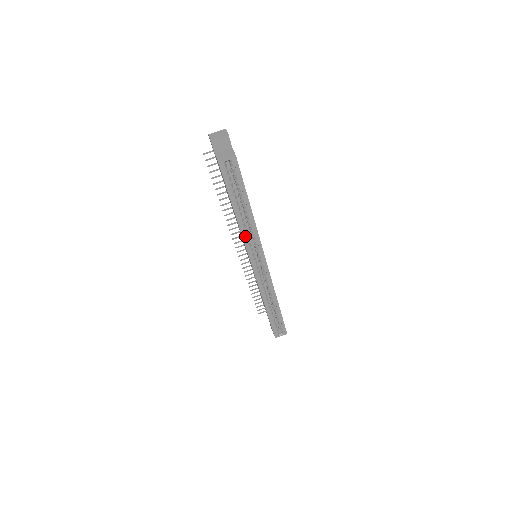
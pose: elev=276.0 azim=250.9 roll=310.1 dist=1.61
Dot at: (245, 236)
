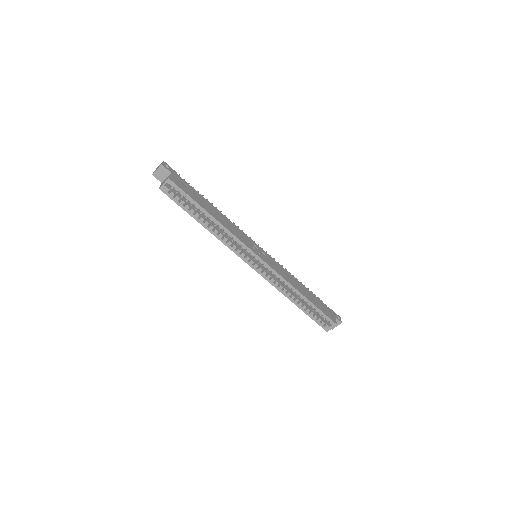
Dot at: (224, 240)
